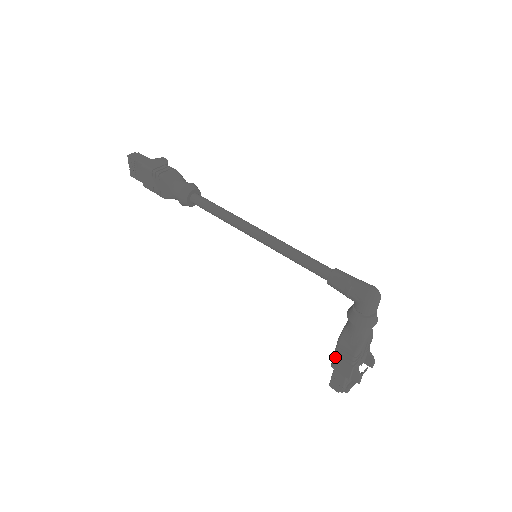
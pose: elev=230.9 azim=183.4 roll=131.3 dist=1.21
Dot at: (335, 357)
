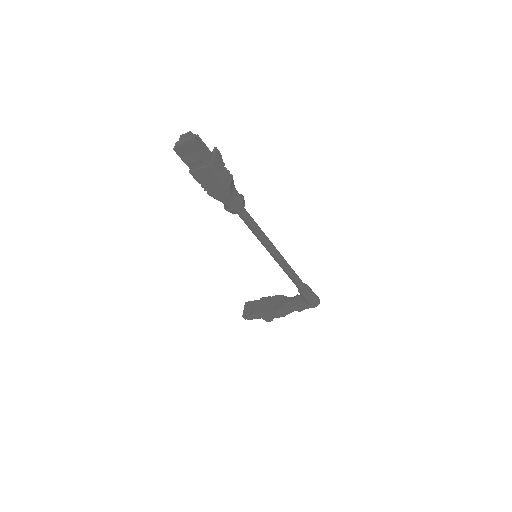
Dot at: (267, 313)
